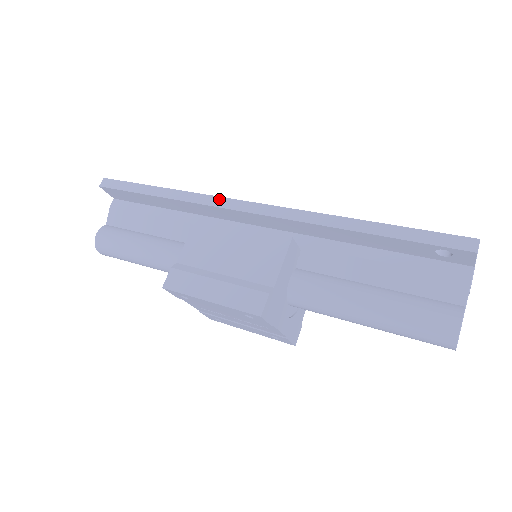
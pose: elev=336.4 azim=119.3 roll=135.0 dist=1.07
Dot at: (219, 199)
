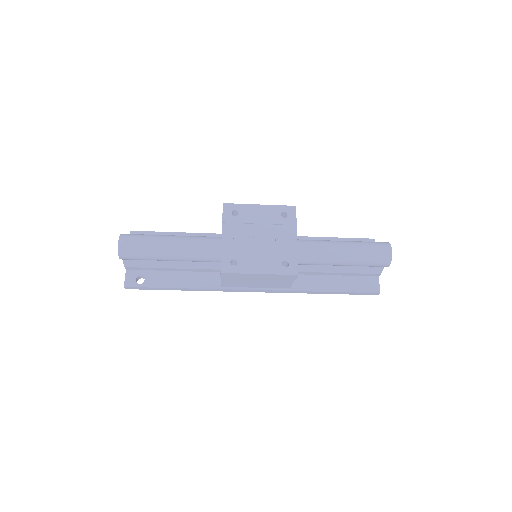
Dot at: occluded
